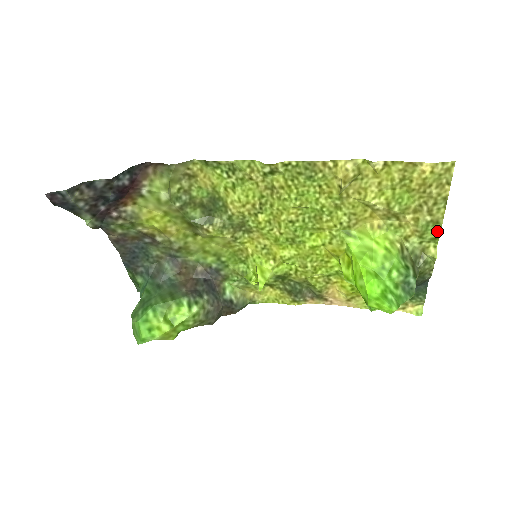
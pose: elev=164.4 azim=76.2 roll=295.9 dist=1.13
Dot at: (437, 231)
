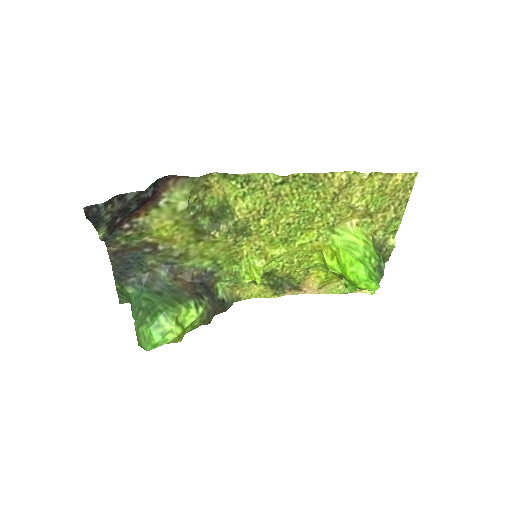
Dot at: (397, 225)
